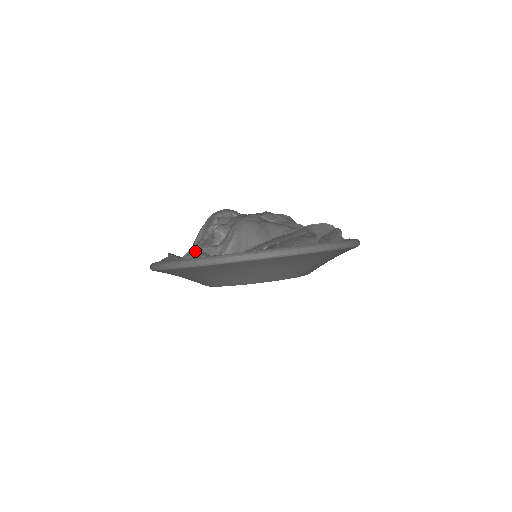
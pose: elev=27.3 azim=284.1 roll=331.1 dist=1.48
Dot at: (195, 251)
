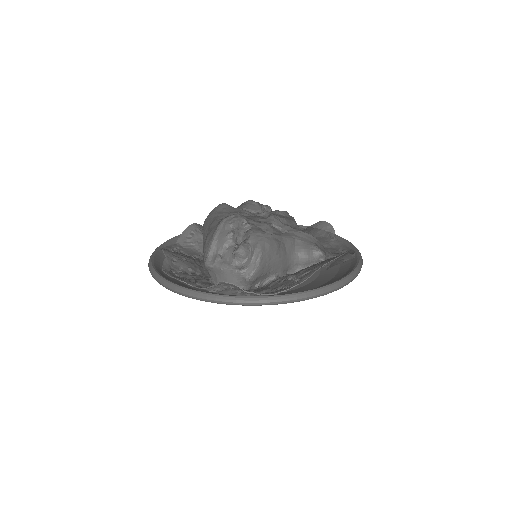
Dot at: (225, 283)
